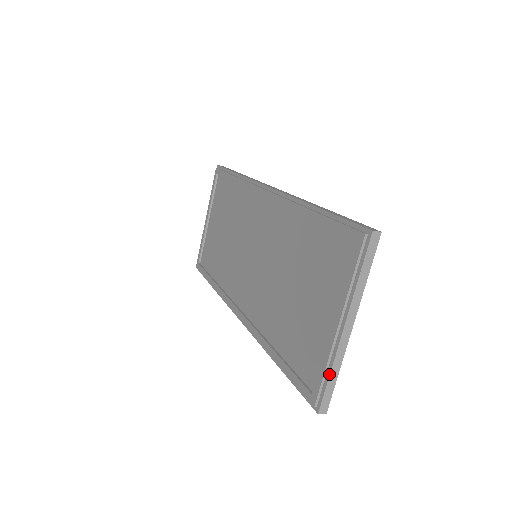
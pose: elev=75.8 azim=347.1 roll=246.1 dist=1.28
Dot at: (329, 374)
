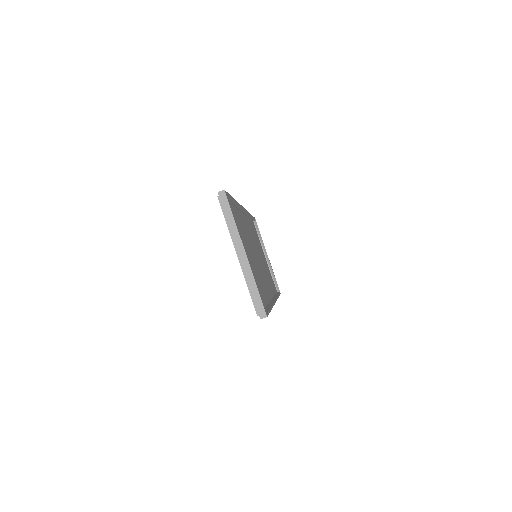
Dot at: (250, 289)
